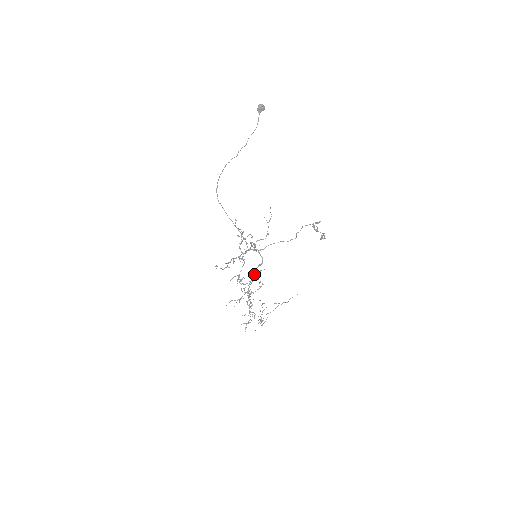
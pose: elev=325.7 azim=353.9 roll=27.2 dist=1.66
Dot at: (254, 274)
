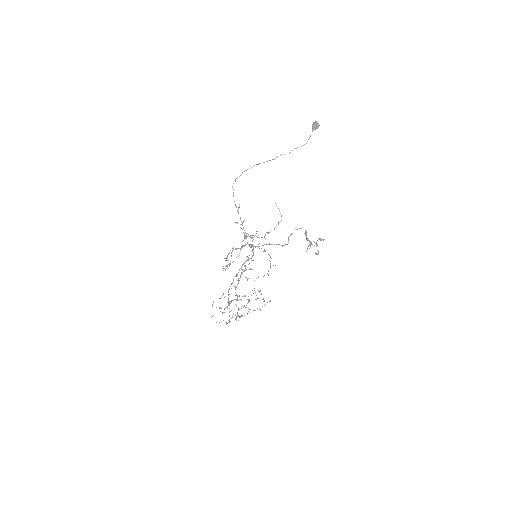
Dot at: (241, 267)
